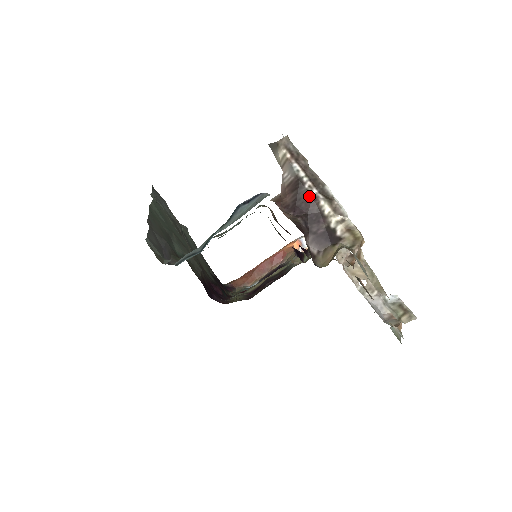
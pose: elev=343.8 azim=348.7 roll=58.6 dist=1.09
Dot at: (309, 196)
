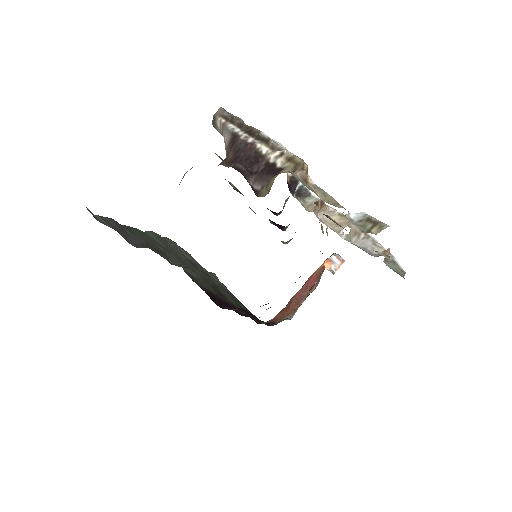
Dot at: (245, 144)
